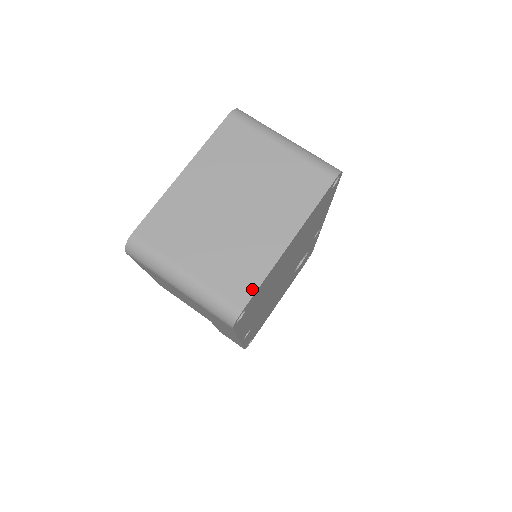
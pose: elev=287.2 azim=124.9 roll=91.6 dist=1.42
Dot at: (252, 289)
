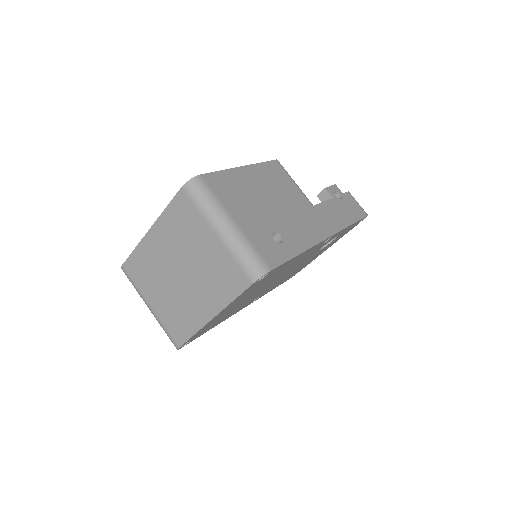
Dot at: (185, 338)
